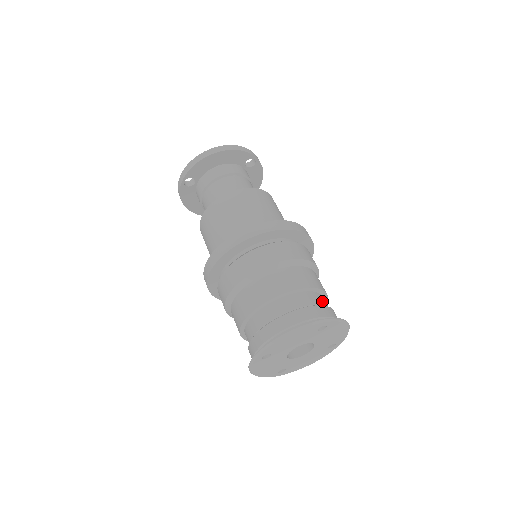
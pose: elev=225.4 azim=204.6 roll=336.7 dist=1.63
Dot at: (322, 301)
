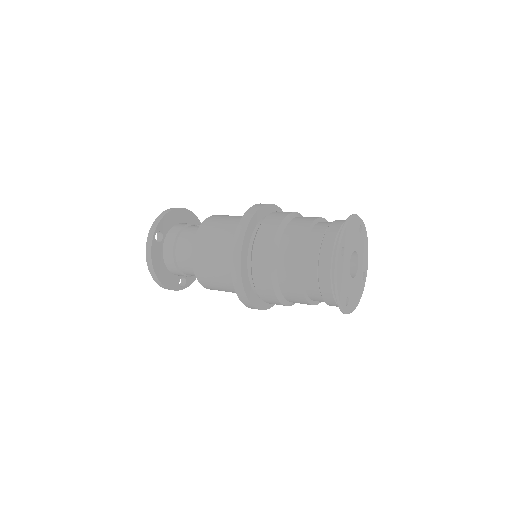
Dot at: occluded
